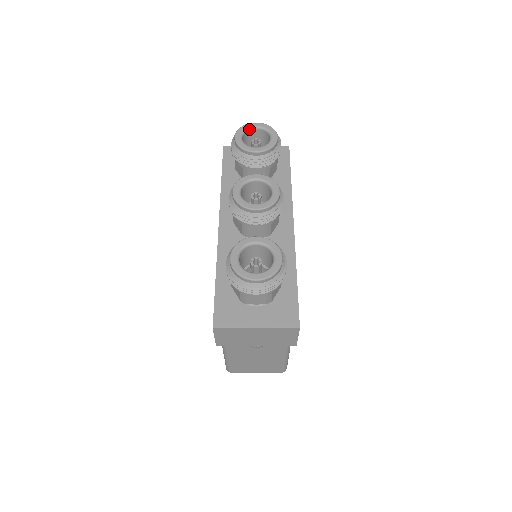
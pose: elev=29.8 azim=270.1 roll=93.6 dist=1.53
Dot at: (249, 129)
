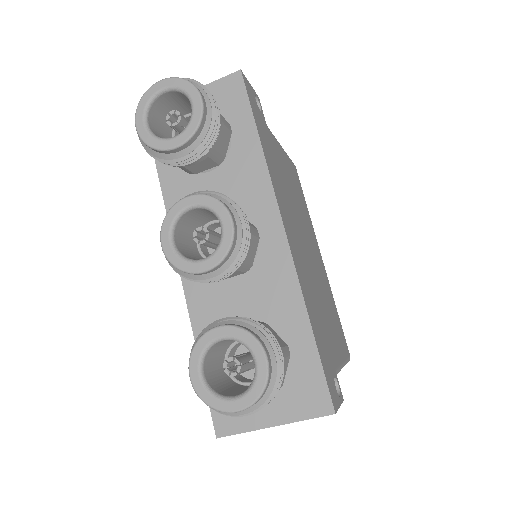
Dot at: (153, 99)
